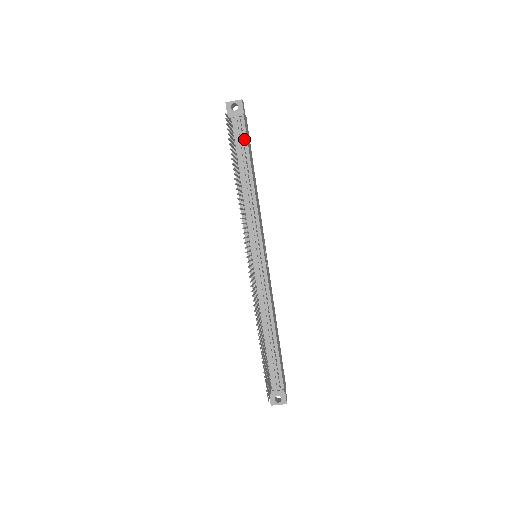
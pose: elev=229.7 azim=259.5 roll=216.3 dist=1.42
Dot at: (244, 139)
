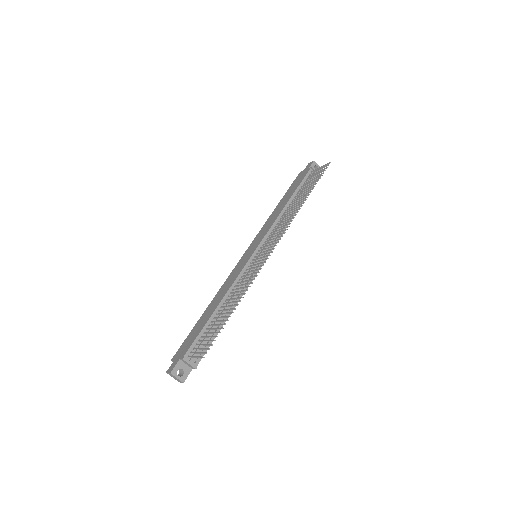
Dot at: occluded
